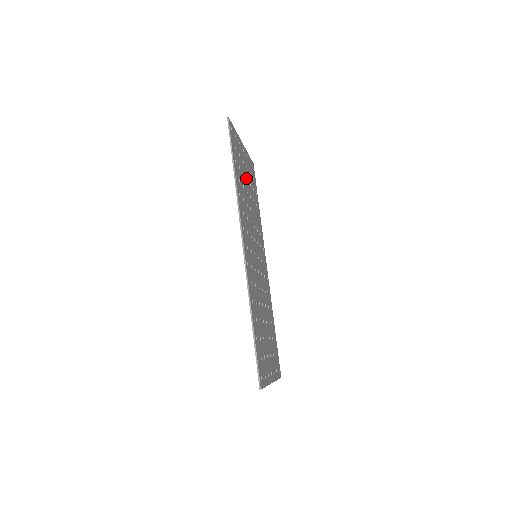
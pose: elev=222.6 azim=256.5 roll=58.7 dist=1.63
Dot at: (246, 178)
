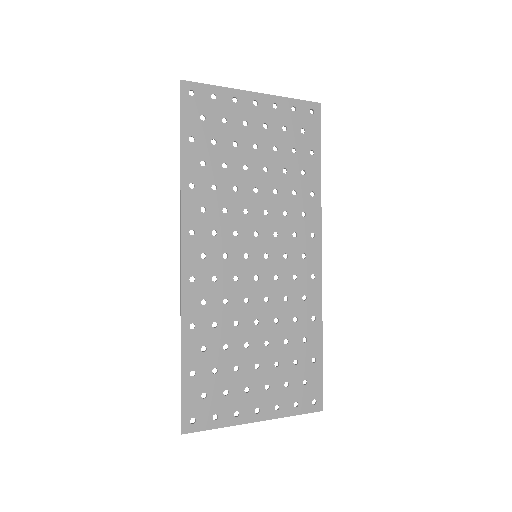
Dot at: (252, 146)
